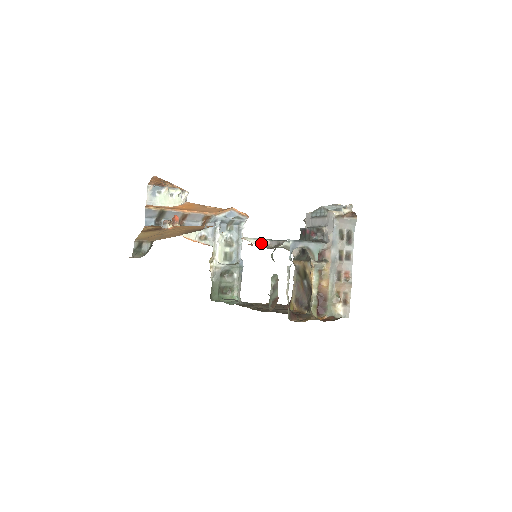
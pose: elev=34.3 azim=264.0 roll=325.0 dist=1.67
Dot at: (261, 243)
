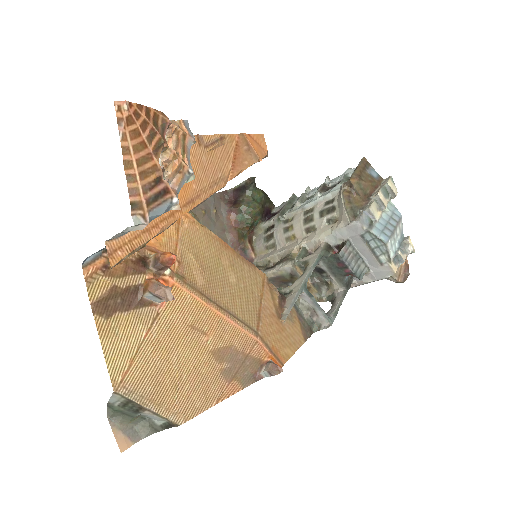
Dot at: occluded
